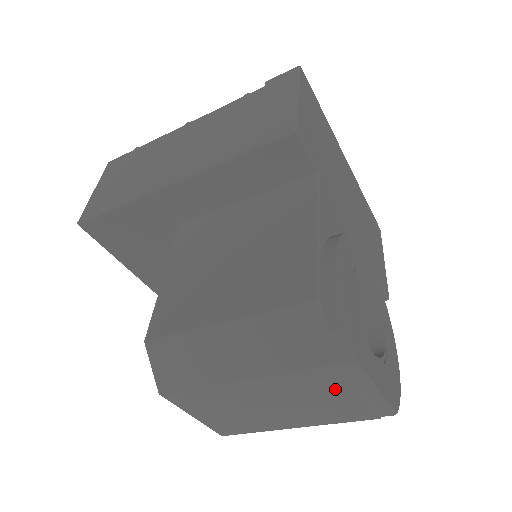
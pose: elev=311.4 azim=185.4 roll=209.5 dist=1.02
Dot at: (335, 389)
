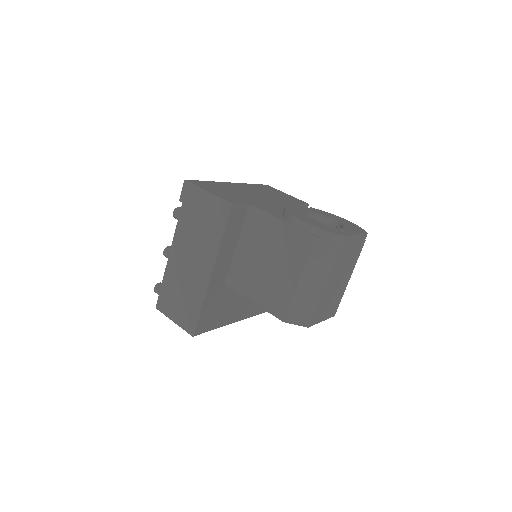
Dot at: (347, 251)
